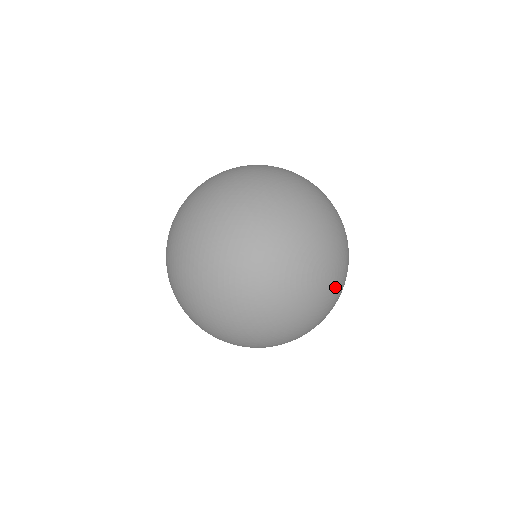
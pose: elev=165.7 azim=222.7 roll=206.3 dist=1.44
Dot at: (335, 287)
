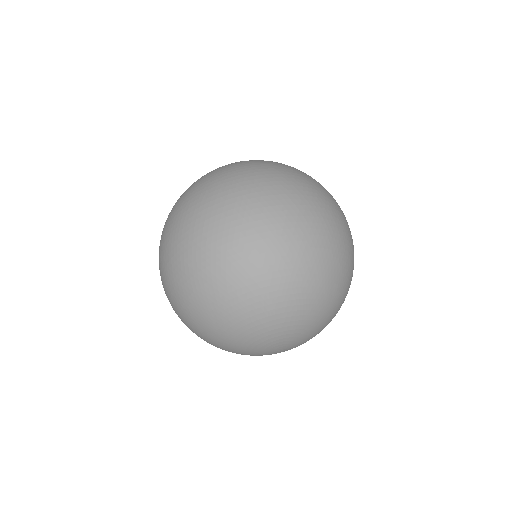
Dot at: (284, 351)
